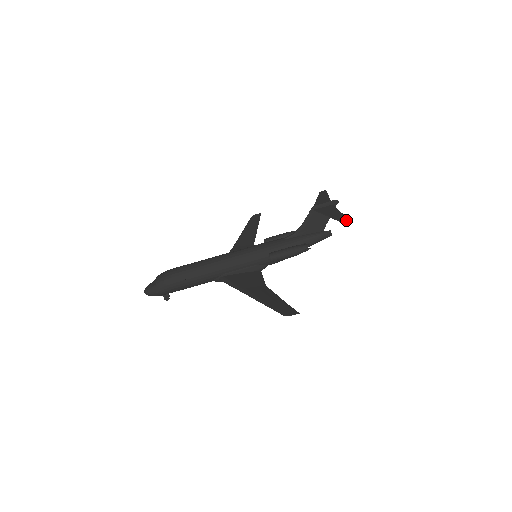
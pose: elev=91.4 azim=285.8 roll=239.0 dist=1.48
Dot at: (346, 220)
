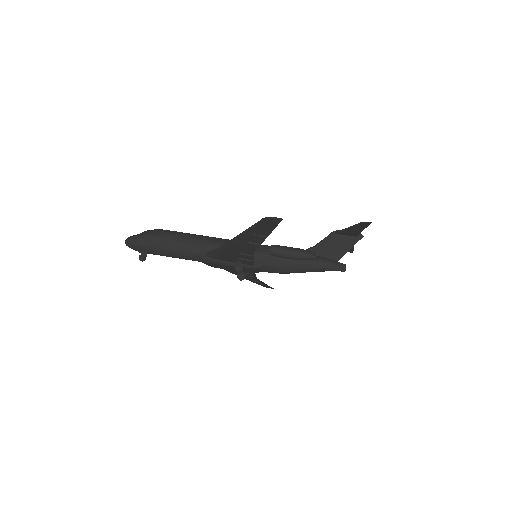
Dot at: (367, 223)
